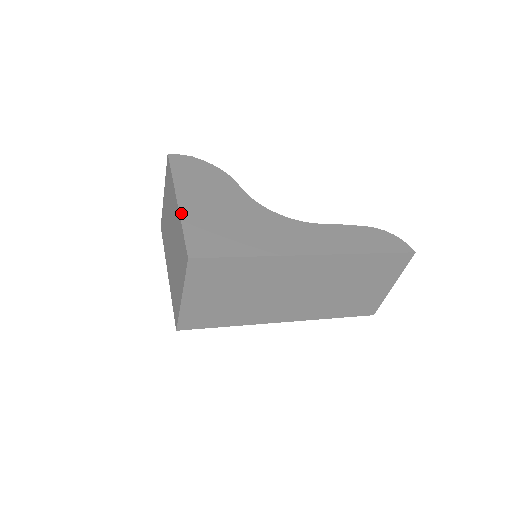
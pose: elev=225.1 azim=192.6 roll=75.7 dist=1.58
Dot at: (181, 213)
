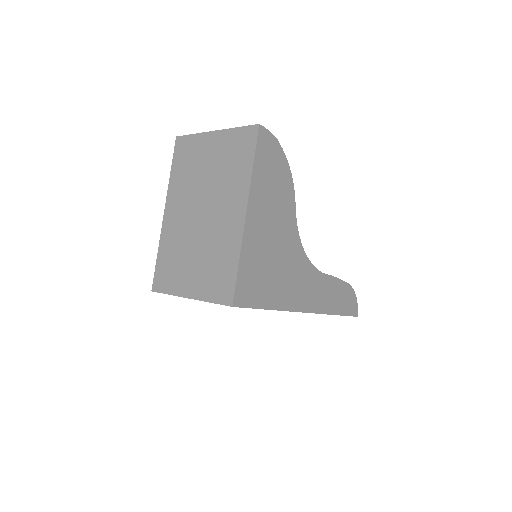
Dot at: (244, 238)
